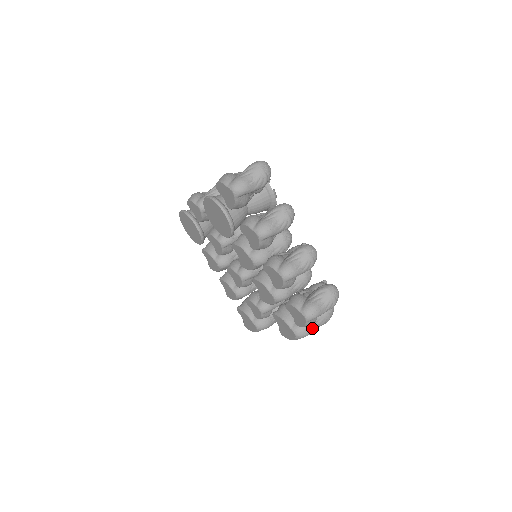
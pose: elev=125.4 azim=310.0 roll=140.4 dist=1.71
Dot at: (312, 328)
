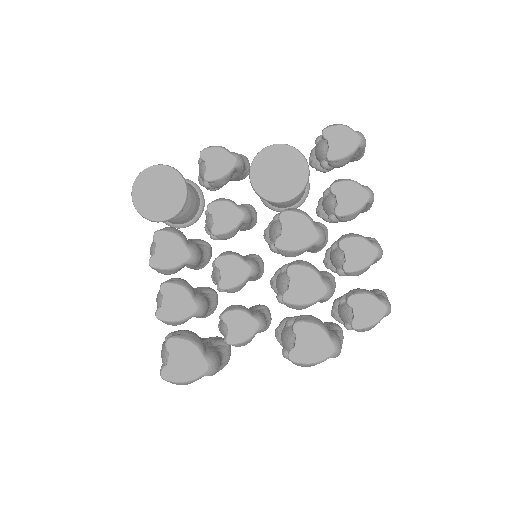
Dot at: occluded
